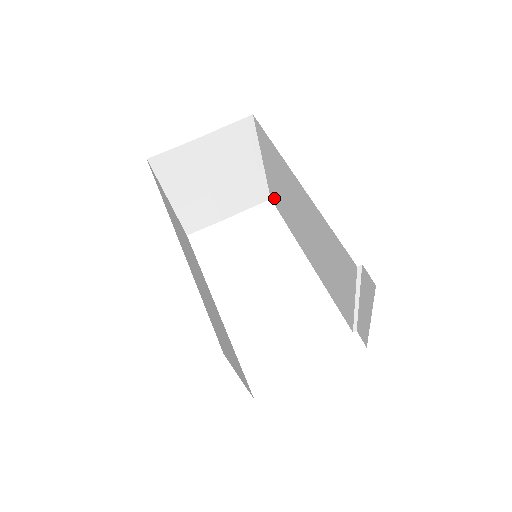
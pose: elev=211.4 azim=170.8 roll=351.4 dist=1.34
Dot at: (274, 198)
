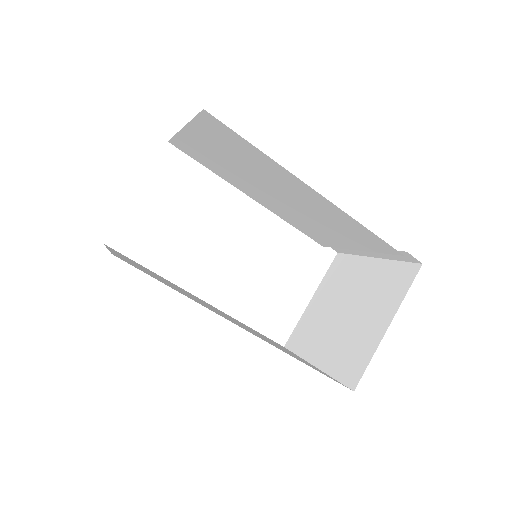
Dot at: (186, 149)
